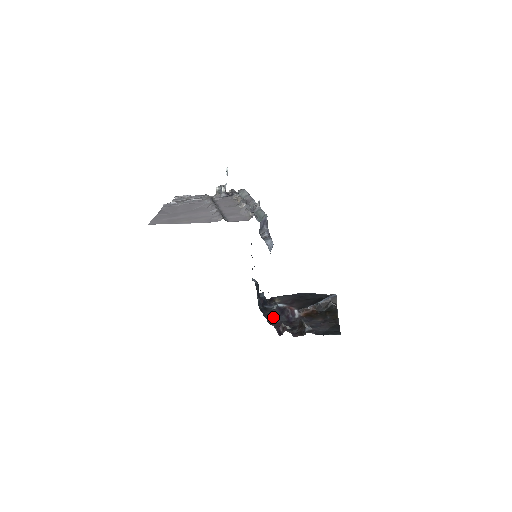
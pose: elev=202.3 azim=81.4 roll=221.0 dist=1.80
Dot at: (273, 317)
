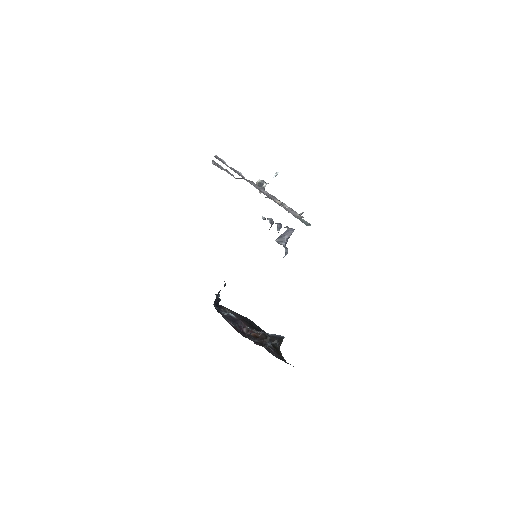
Dot at: (228, 319)
